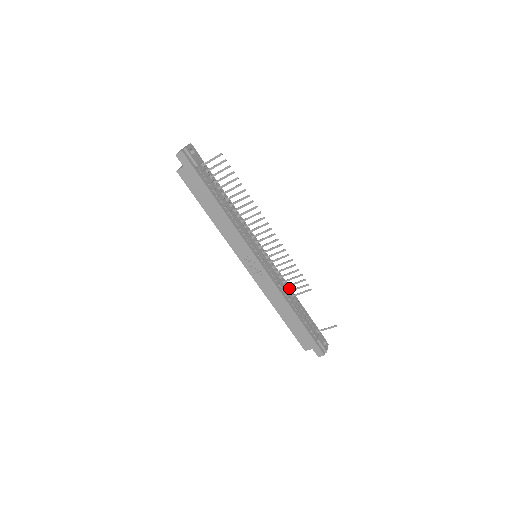
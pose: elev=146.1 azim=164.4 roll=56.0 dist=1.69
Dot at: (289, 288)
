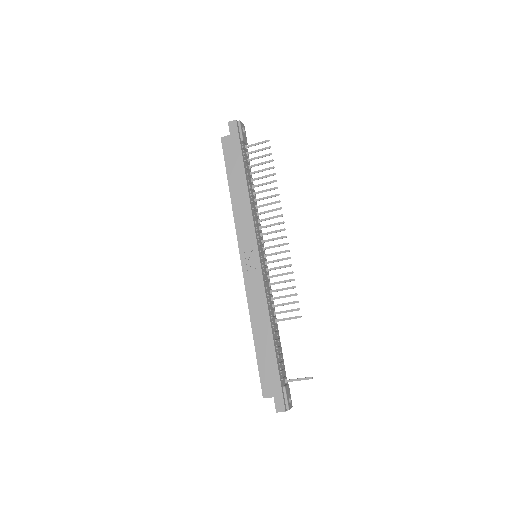
Dot at: (274, 312)
